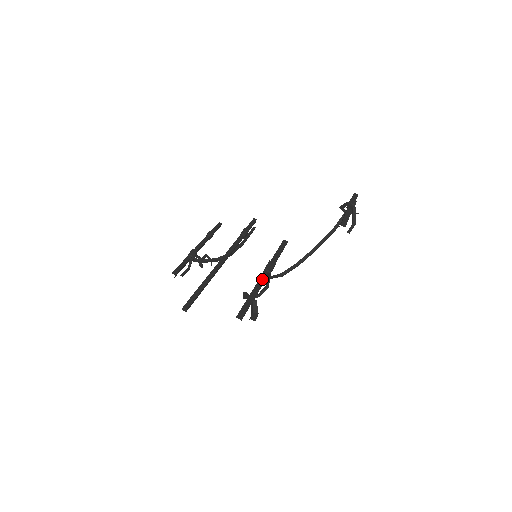
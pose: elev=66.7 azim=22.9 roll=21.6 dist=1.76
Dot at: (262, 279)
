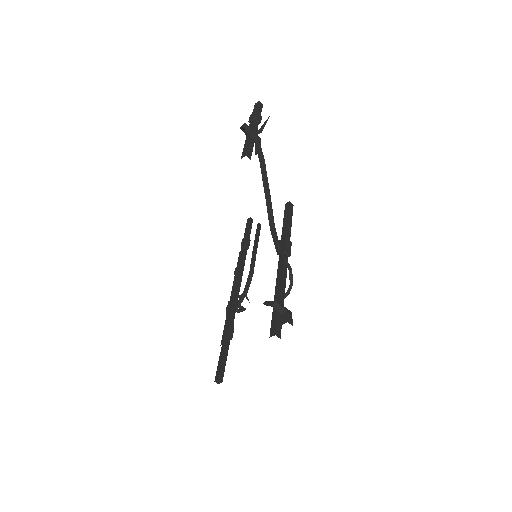
Dot at: (279, 268)
